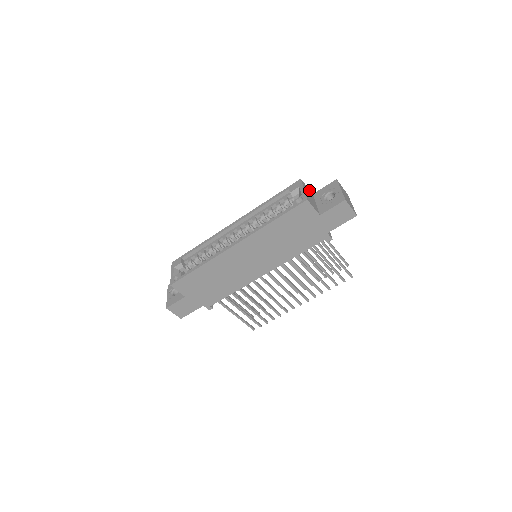
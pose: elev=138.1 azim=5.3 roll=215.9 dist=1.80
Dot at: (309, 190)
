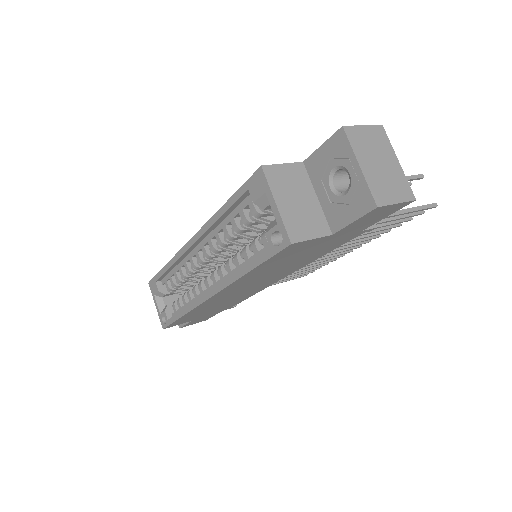
Dot at: (291, 166)
